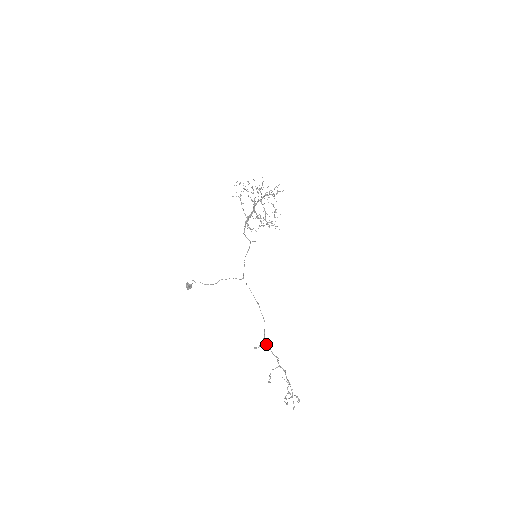
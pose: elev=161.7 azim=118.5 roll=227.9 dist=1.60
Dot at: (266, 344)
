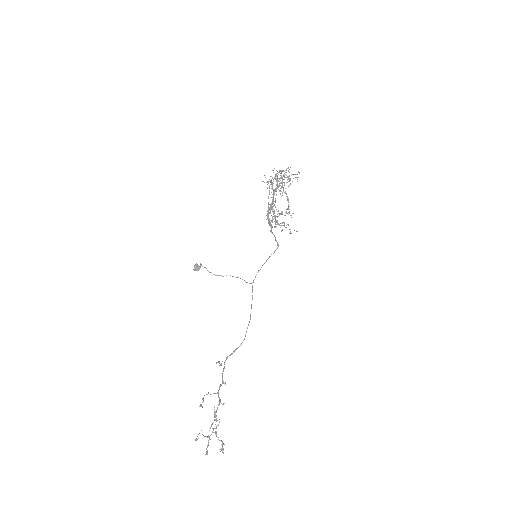
Dot at: (224, 362)
